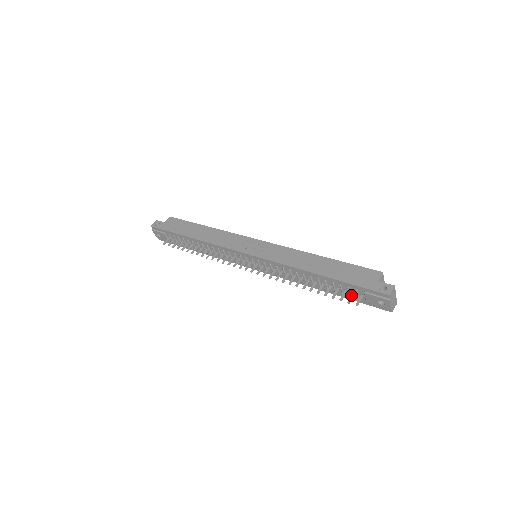
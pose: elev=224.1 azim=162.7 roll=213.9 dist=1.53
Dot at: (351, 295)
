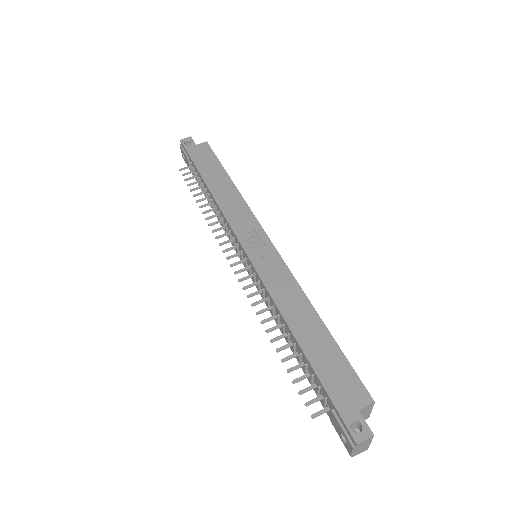
Dot at: (317, 397)
